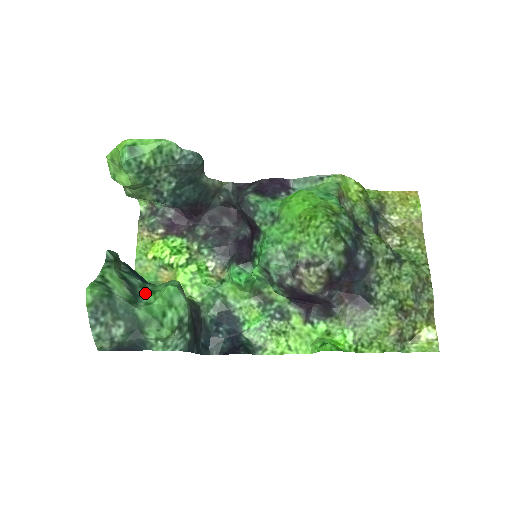
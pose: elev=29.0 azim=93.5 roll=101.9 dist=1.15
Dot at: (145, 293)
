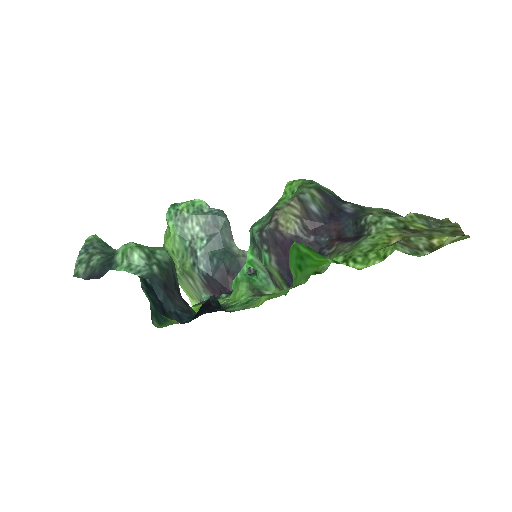
Dot at: occluded
